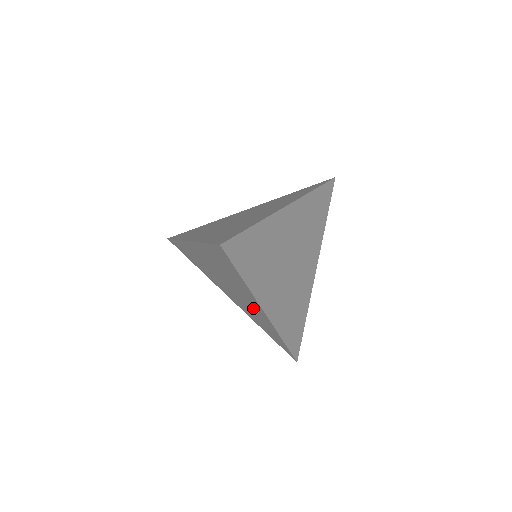
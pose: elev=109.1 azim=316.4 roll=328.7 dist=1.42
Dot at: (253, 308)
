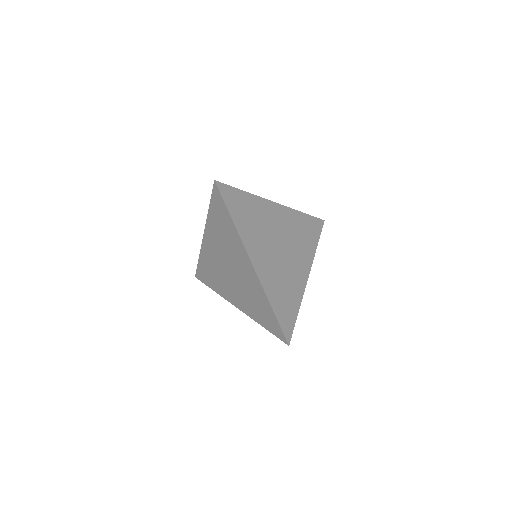
Dot at: (247, 277)
